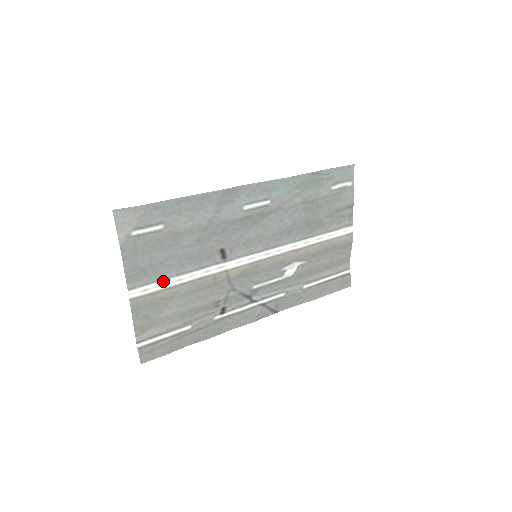
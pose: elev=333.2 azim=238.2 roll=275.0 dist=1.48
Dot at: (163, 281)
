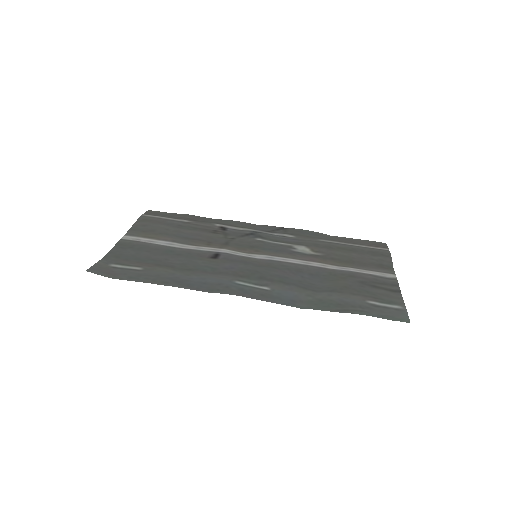
Dot at: (153, 243)
